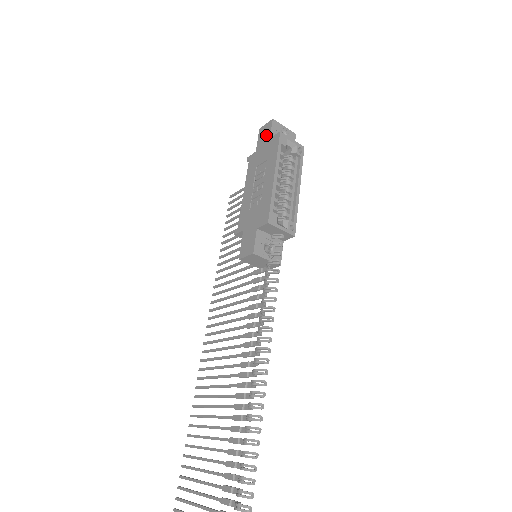
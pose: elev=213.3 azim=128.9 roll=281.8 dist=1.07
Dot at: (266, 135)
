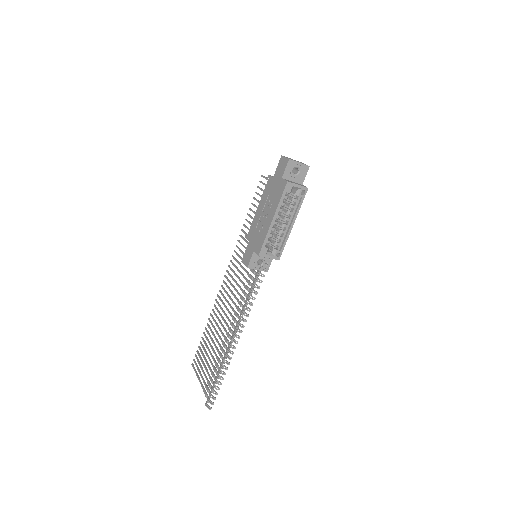
Dot at: (281, 171)
